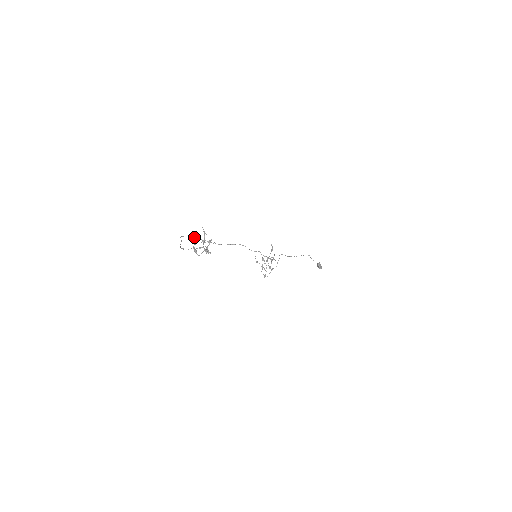
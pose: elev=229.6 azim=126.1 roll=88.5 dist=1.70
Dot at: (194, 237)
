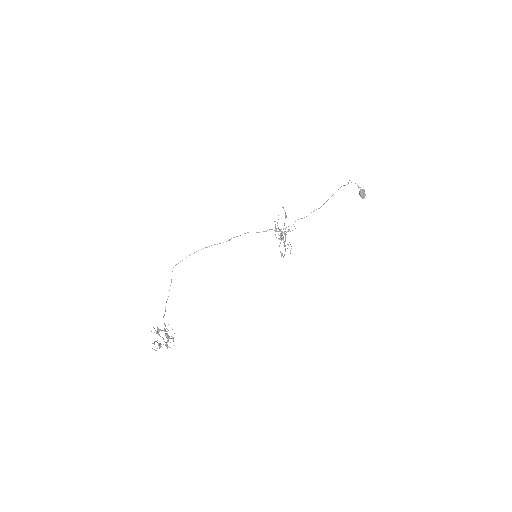
Dot at: occluded
